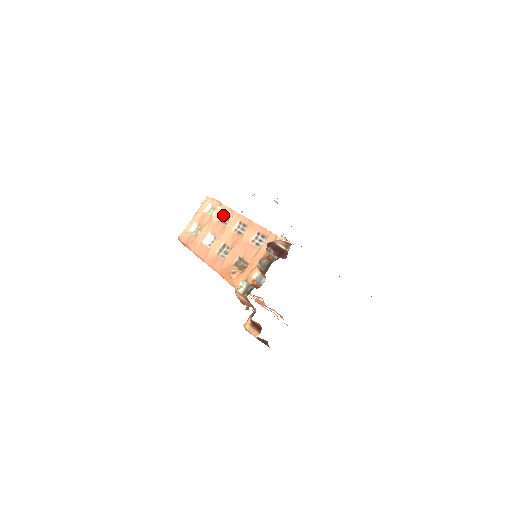
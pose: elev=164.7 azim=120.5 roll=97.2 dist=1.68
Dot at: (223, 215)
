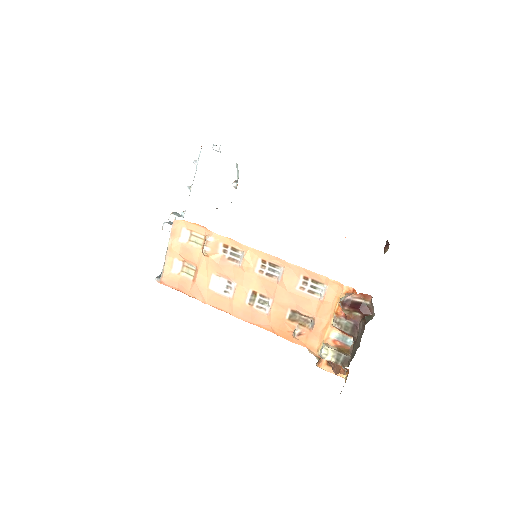
Dot at: (223, 248)
